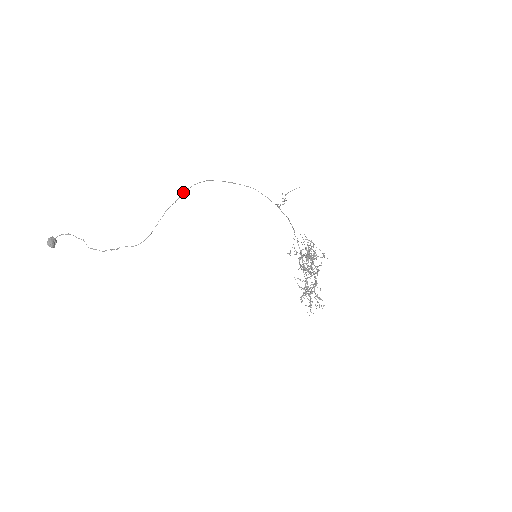
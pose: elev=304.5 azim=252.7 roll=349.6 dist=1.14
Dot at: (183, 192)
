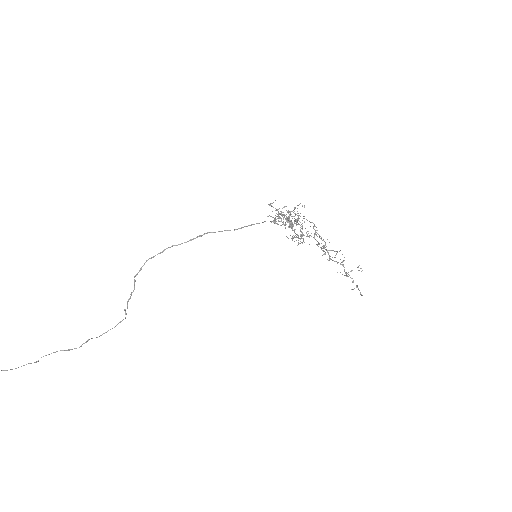
Dot at: occluded
